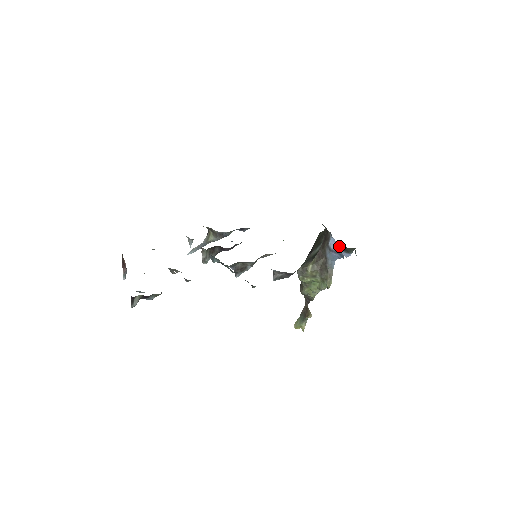
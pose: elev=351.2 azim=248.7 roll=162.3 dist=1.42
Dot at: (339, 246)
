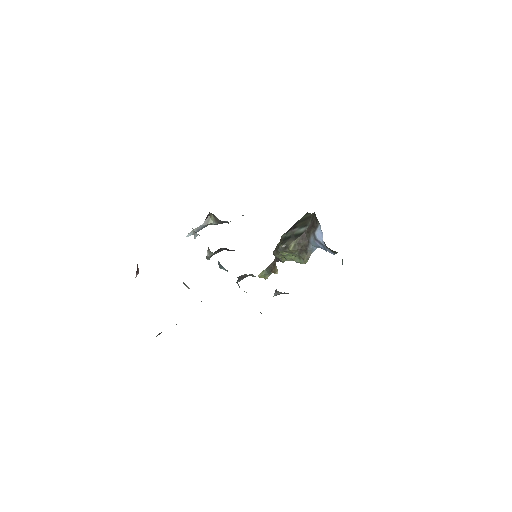
Dot at: occluded
